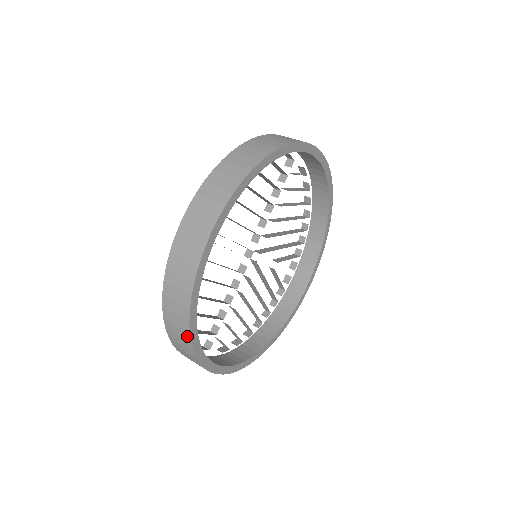
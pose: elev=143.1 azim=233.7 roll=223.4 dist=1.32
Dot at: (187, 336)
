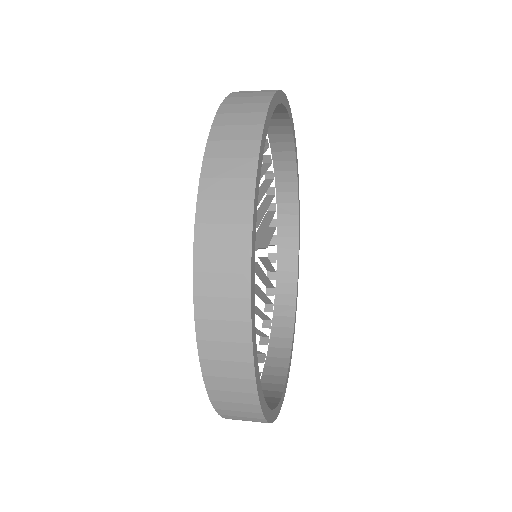
Dot at: (255, 408)
